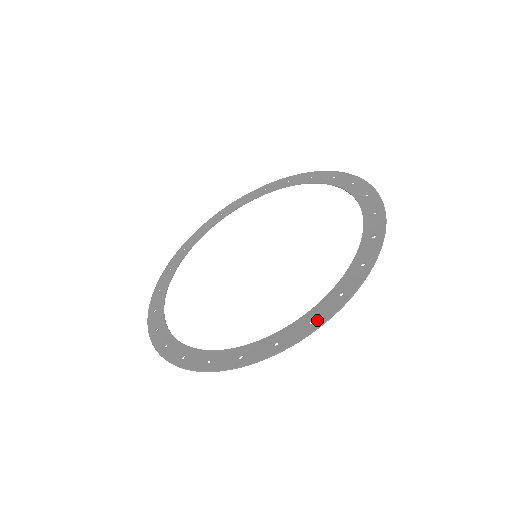
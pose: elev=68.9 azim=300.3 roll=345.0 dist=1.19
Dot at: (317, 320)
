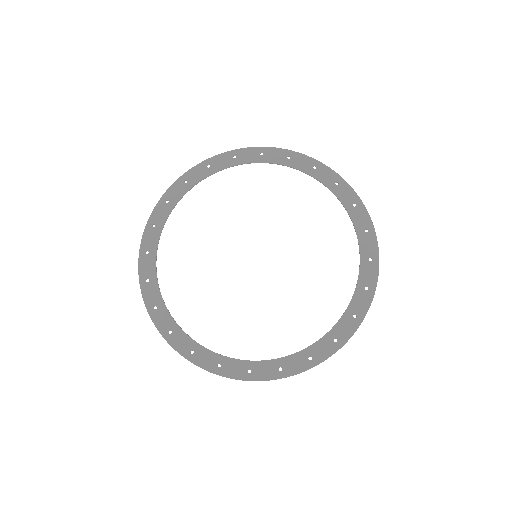
Dot at: (315, 359)
